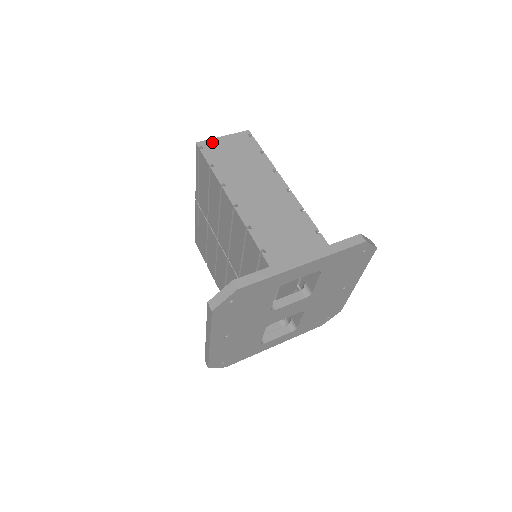
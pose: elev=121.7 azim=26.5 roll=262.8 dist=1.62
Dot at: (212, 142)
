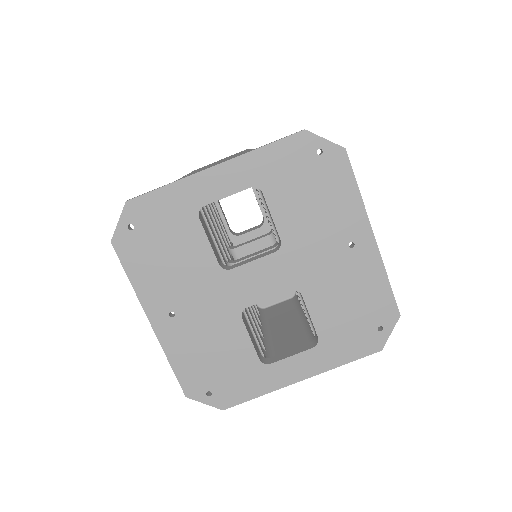
Dot at: occluded
